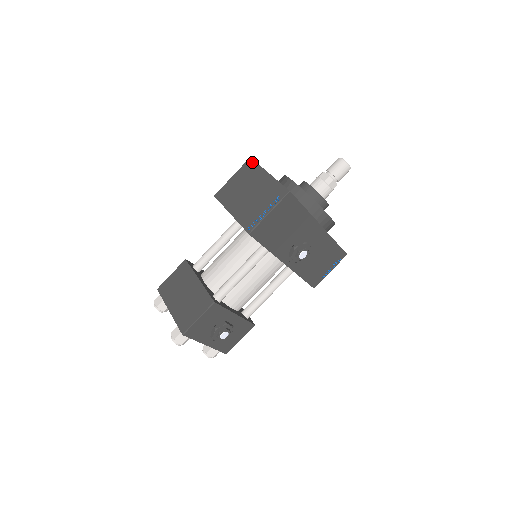
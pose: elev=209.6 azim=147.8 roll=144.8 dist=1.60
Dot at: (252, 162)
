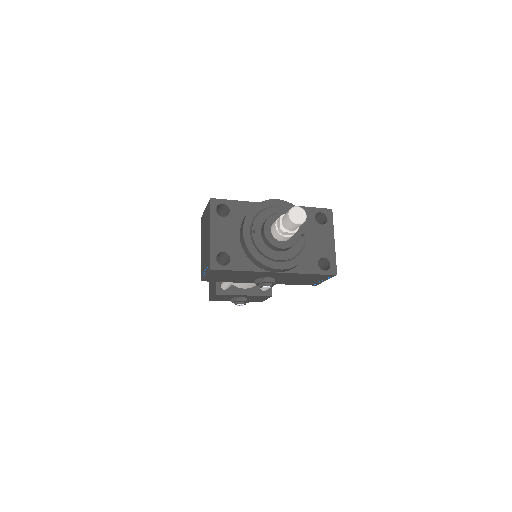
Dot at: (209, 207)
